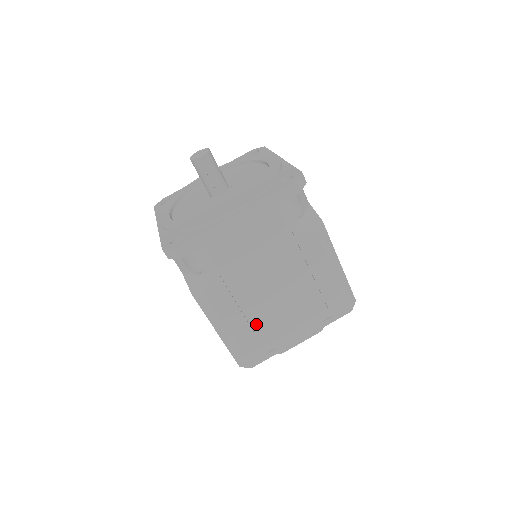
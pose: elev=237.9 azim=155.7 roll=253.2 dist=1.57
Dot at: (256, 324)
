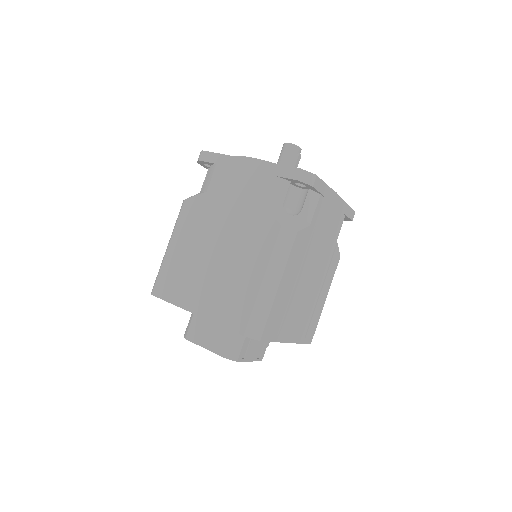
Dot at: (288, 296)
